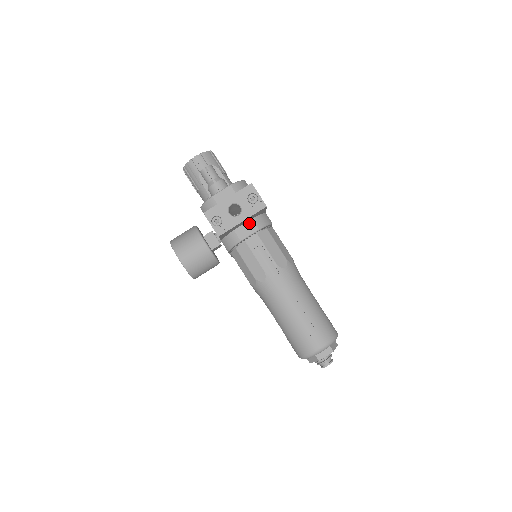
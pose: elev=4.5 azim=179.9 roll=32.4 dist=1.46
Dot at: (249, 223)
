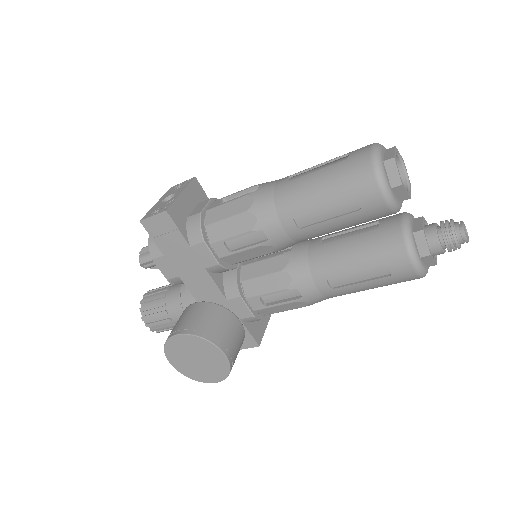
Dot at: (198, 206)
